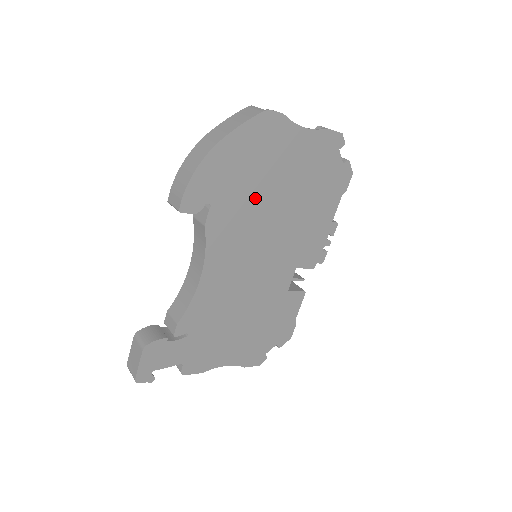
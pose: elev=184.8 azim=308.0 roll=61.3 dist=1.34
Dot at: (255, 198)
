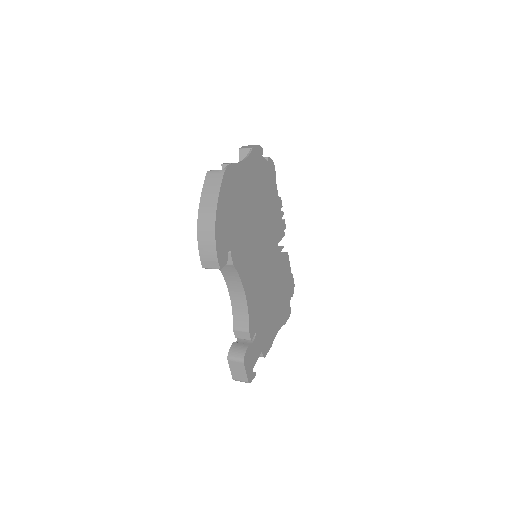
Dot at: (244, 225)
